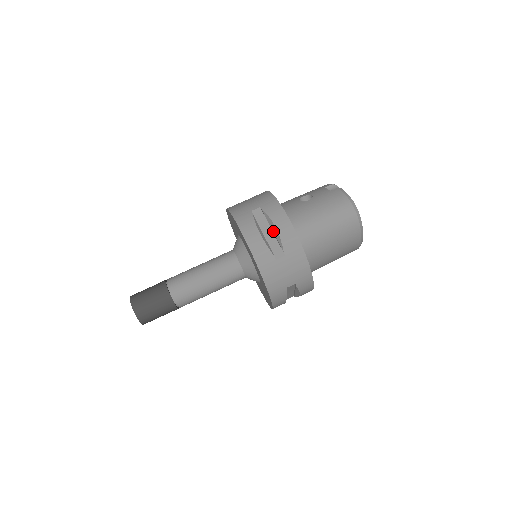
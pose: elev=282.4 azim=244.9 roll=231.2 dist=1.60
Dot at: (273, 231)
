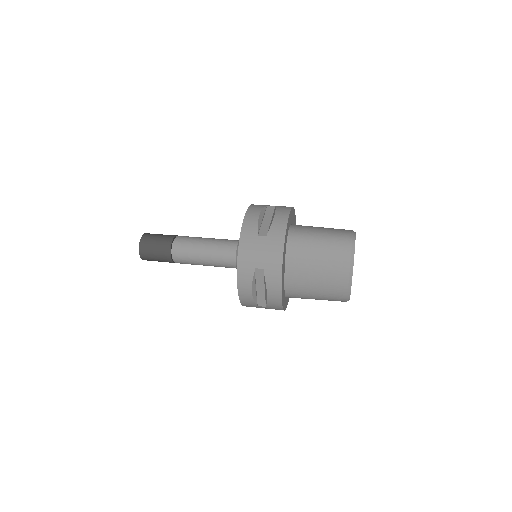
Dot at: (271, 219)
